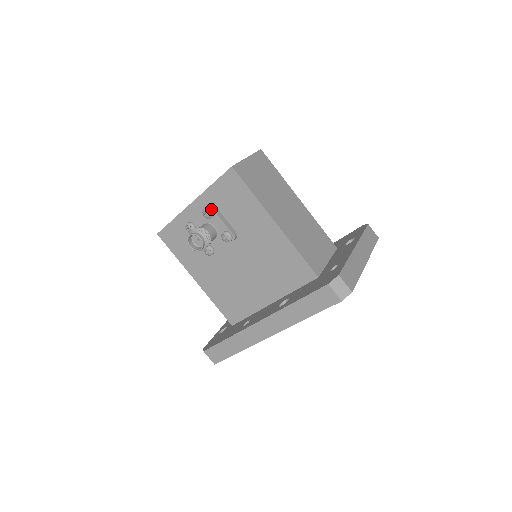
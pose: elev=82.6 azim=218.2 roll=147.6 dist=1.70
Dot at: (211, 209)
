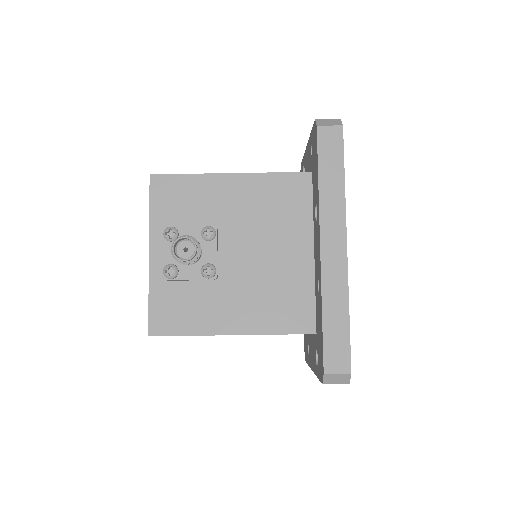
Dot at: (170, 227)
